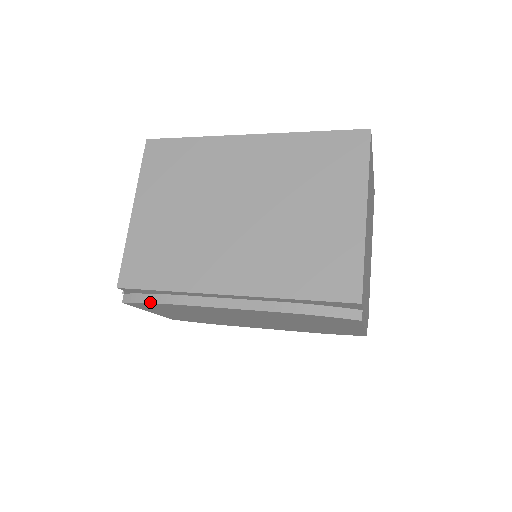
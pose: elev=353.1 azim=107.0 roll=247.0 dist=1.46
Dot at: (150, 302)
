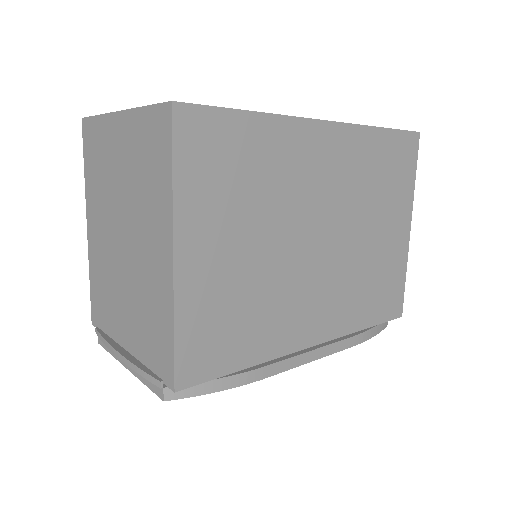
Dot at: (224, 389)
